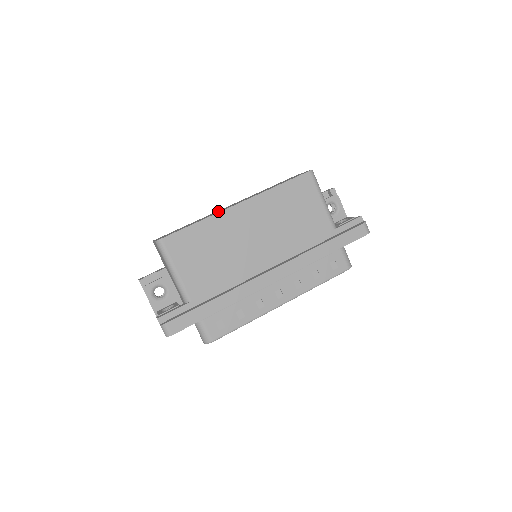
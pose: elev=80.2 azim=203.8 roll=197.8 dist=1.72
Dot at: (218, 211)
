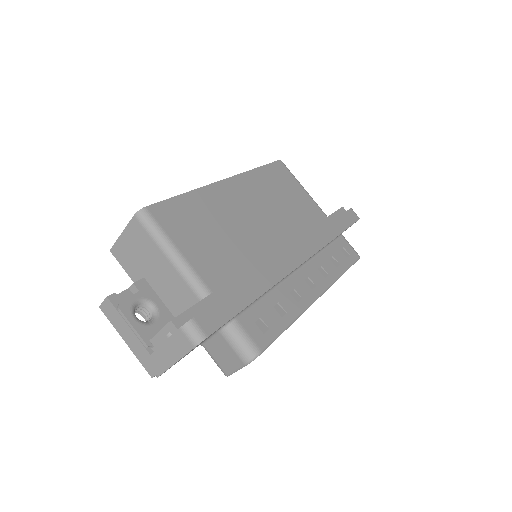
Dot at: occluded
